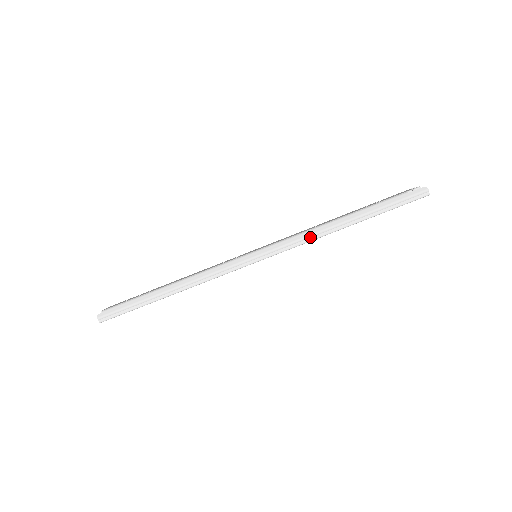
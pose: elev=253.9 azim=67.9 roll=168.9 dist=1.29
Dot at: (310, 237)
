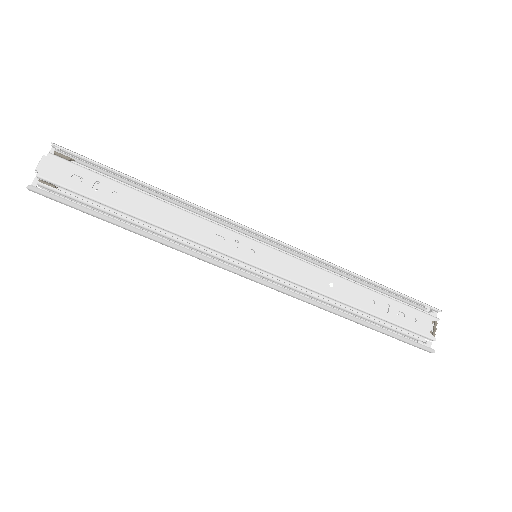
Dot at: (312, 304)
